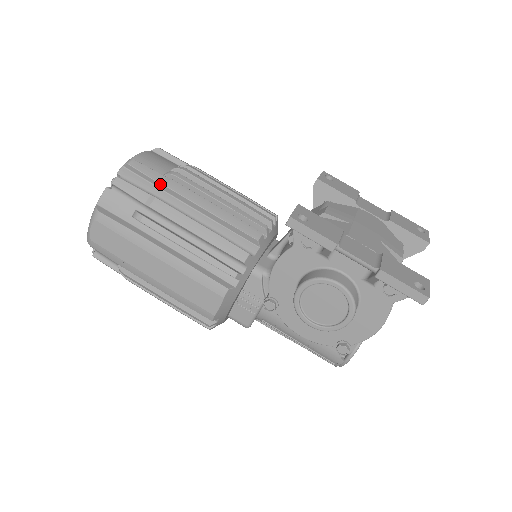
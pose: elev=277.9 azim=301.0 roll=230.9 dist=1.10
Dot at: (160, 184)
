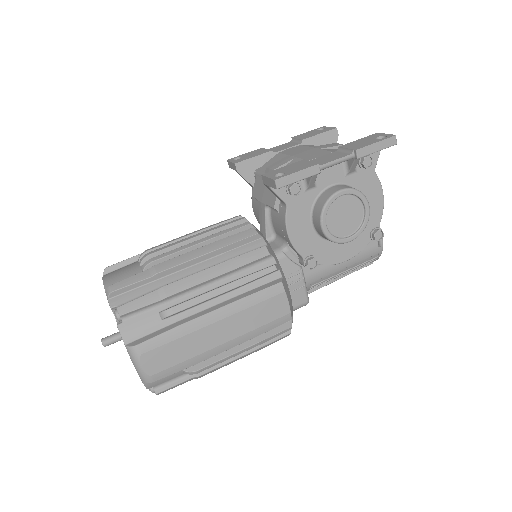
Dot at: (152, 277)
